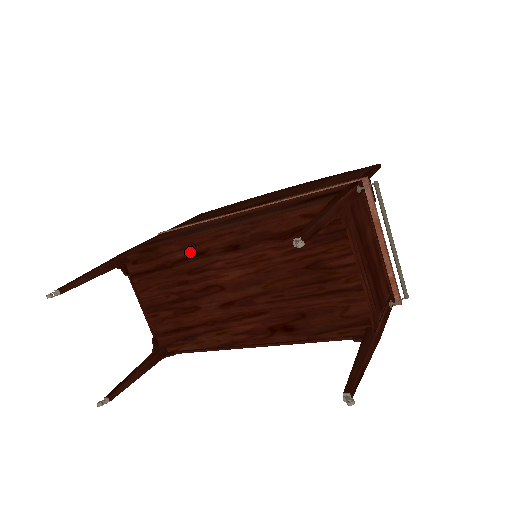
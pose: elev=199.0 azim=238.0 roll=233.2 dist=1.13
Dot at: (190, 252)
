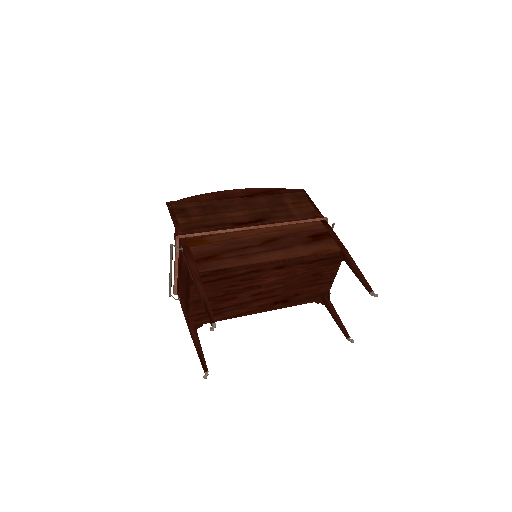
Dot at: (251, 270)
